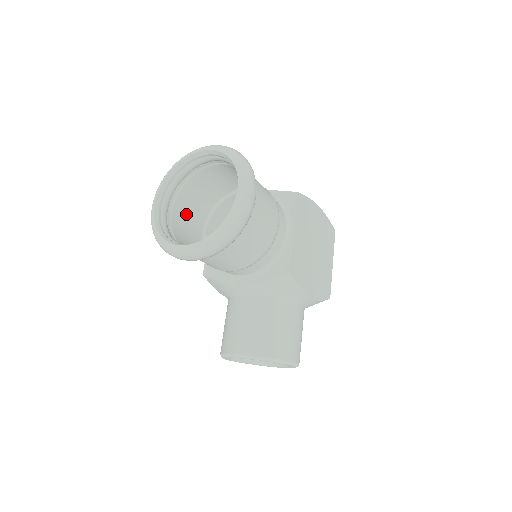
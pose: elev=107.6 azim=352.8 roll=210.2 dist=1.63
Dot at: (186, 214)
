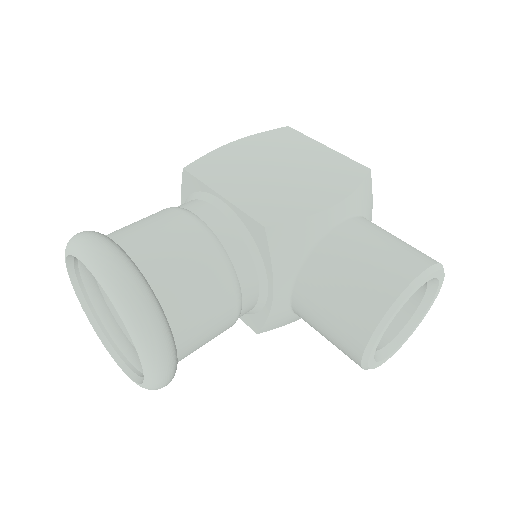
Dot at: occluded
